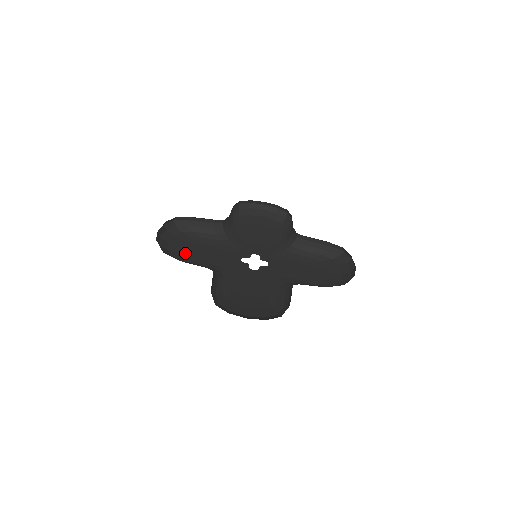
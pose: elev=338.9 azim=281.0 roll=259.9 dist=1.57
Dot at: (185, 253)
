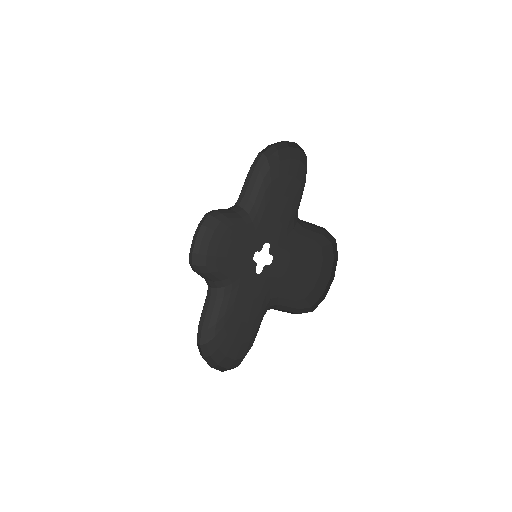
Dot at: (218, 255)
